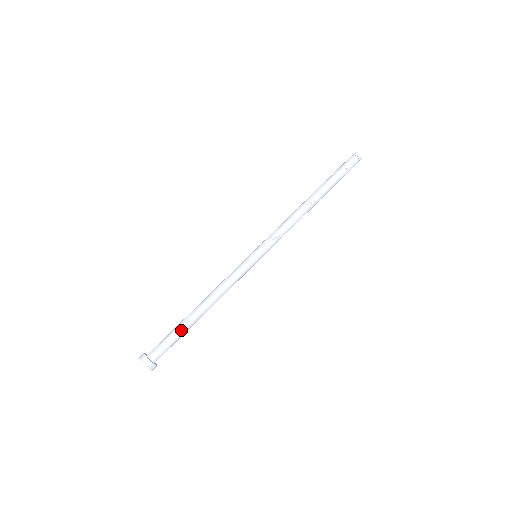
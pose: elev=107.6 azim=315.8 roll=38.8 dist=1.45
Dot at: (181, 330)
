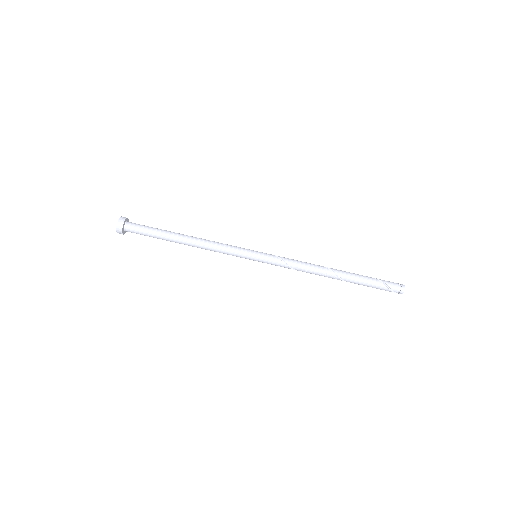
Dot at: (161, 231)
